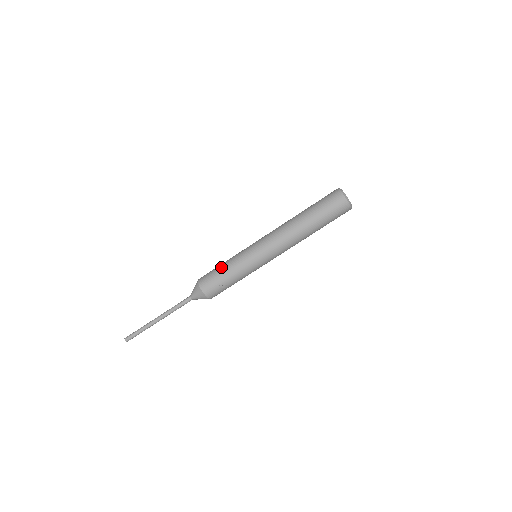
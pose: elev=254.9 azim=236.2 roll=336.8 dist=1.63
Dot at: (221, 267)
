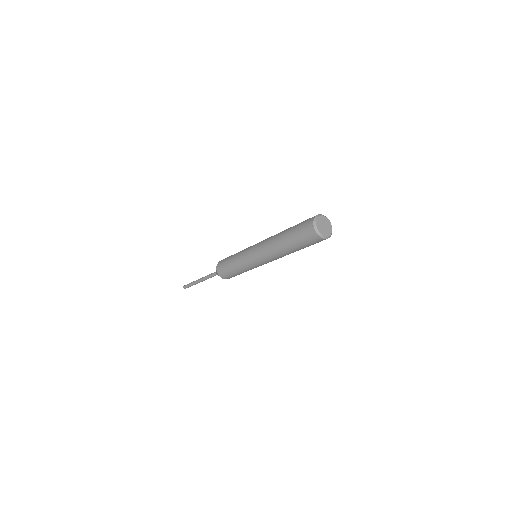
Dot at: (234, 272)
